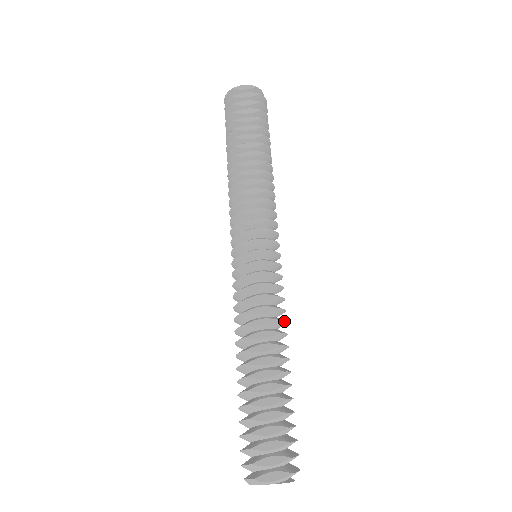
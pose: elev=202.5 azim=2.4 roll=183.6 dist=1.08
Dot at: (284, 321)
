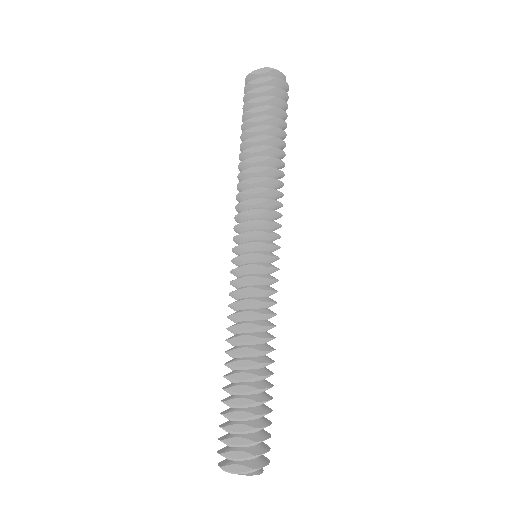
Dot at: (269, 326)
